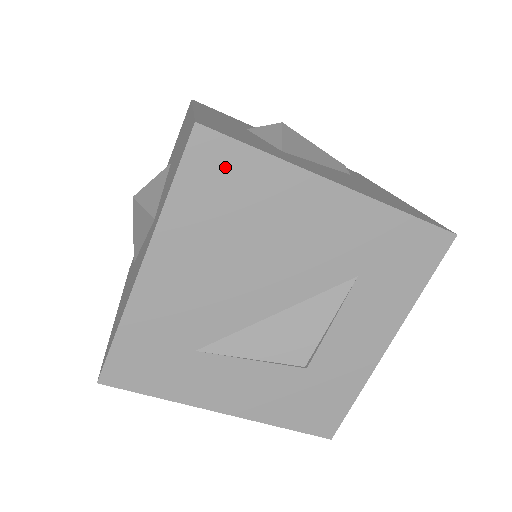
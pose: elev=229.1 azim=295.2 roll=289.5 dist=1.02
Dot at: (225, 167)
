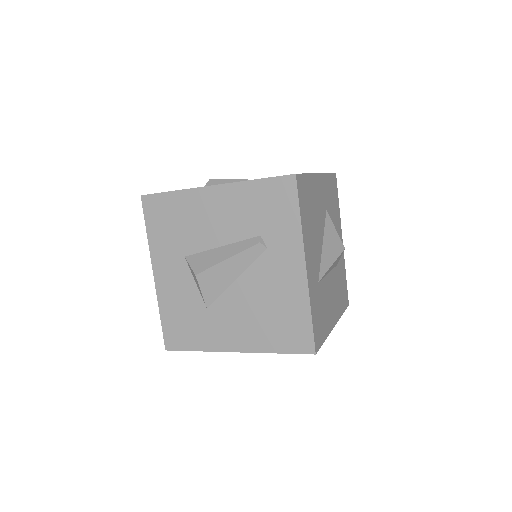
Dot at: occluded
